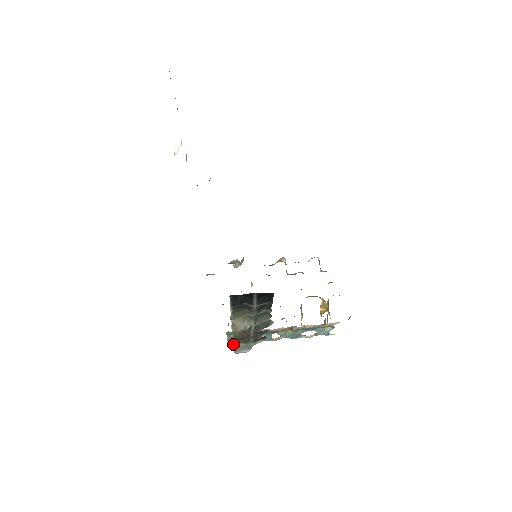
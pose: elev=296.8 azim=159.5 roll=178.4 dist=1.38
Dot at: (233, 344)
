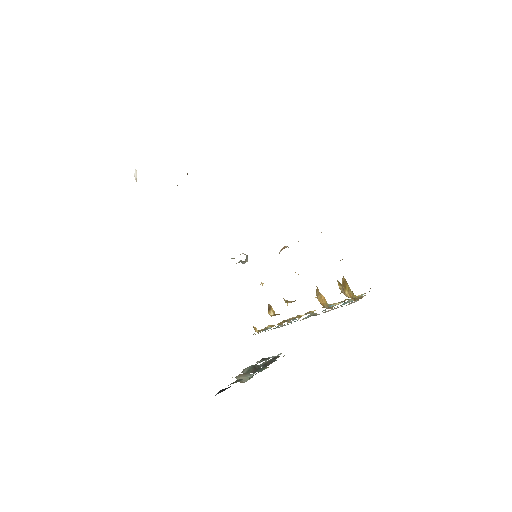
Dot at: (256, 362)
